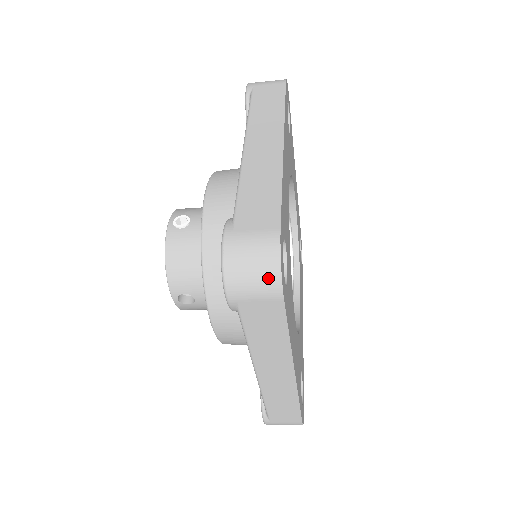
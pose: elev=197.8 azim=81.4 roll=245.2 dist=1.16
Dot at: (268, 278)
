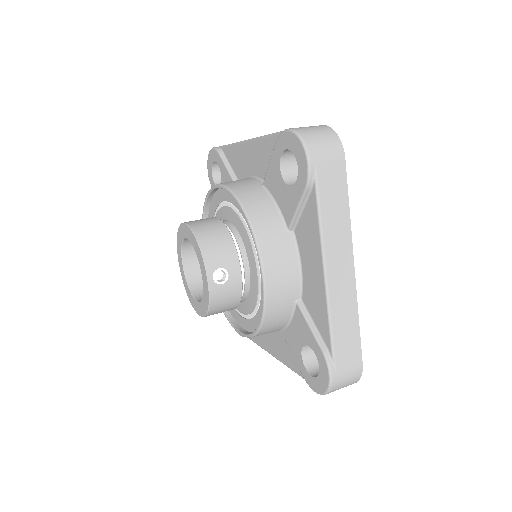
Dot at: occluded
